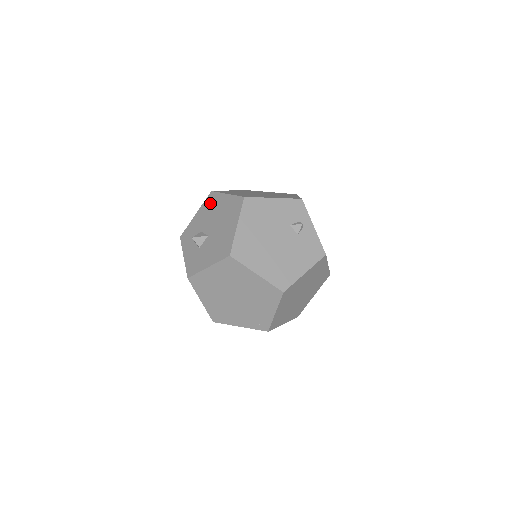
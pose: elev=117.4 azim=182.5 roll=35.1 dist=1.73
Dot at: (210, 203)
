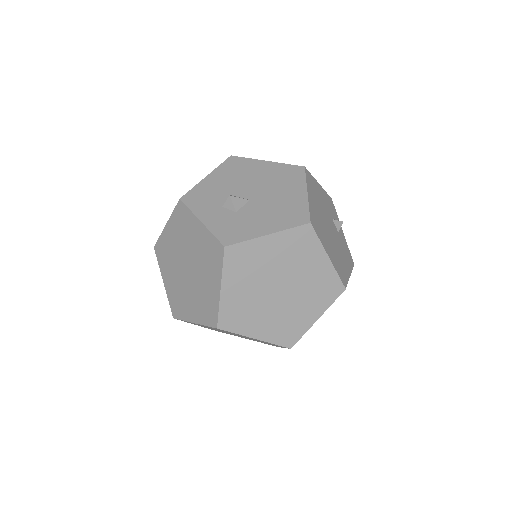
Dot at: (236, 167)
